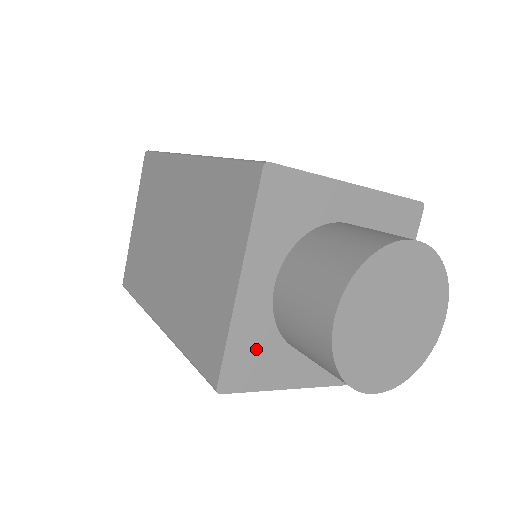
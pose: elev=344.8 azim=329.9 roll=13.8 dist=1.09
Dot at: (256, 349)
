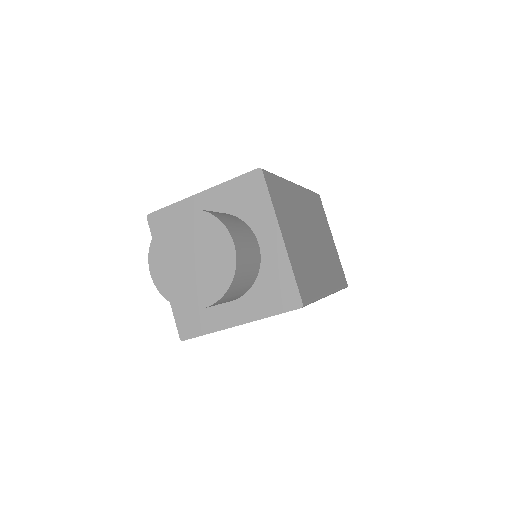
Dot at: (191, 310)
